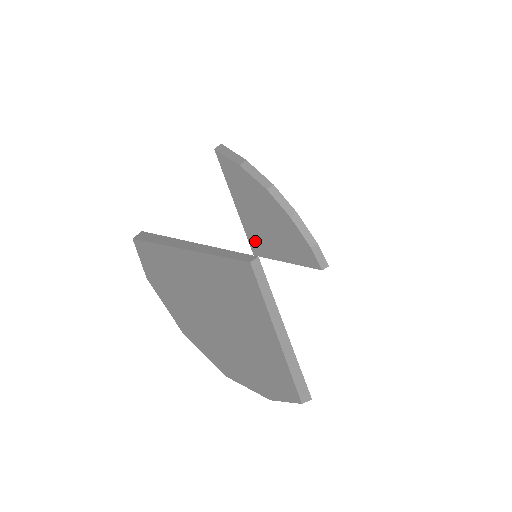
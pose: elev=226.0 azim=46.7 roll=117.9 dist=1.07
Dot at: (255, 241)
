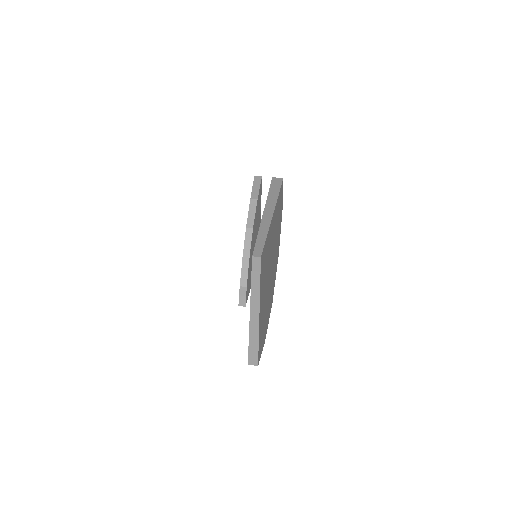
Dot at: occluded
